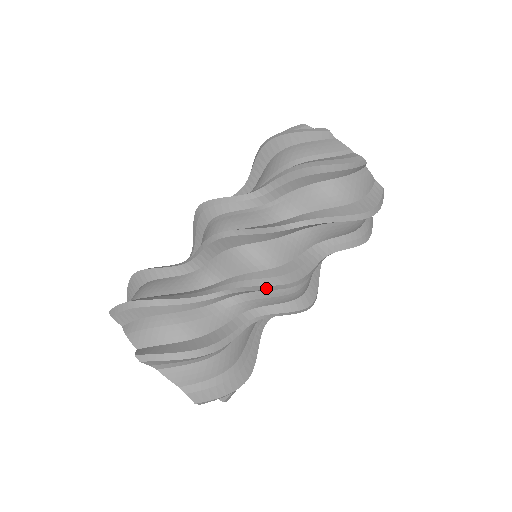
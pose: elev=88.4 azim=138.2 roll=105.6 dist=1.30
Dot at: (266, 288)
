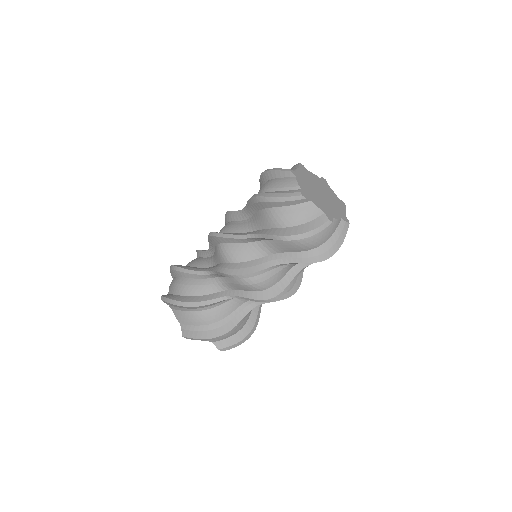
Dot at: (223, 275)
